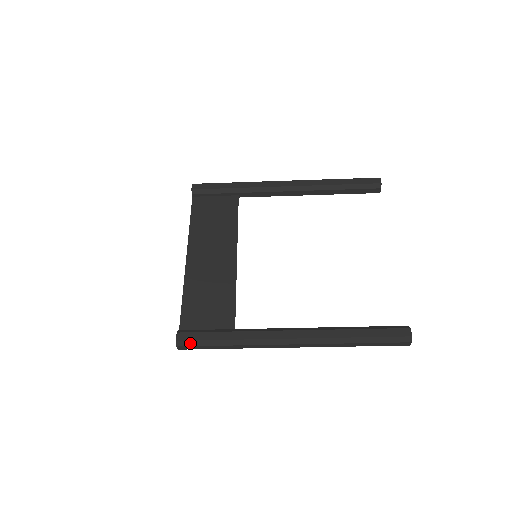
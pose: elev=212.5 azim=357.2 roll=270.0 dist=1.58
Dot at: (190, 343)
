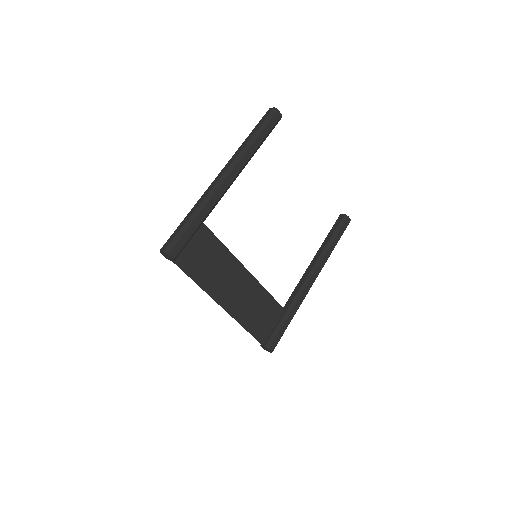
Dot at: occluded
